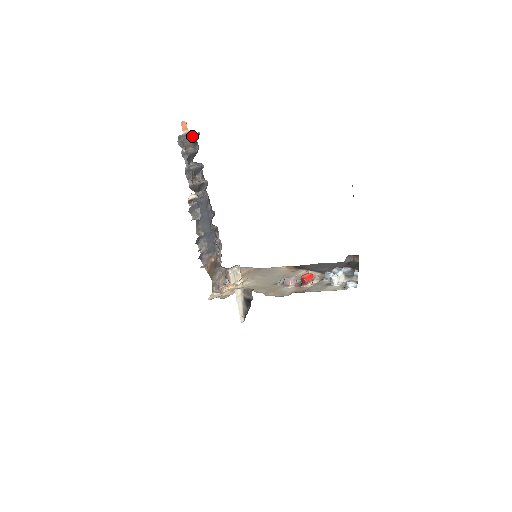
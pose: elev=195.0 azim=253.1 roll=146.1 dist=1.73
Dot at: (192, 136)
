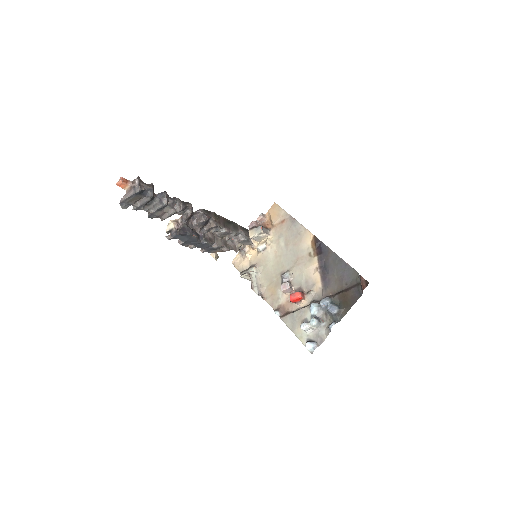
Dot at: (134, 196)
